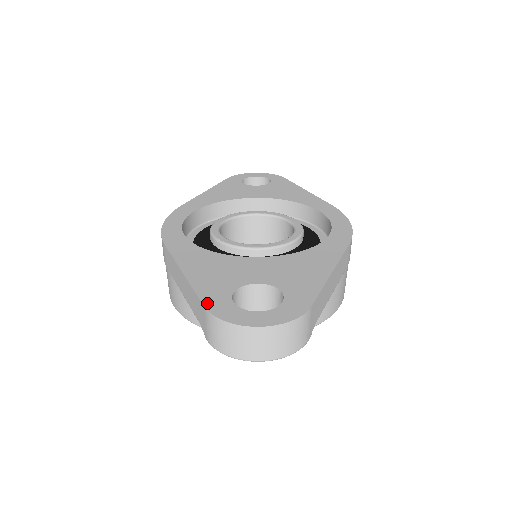
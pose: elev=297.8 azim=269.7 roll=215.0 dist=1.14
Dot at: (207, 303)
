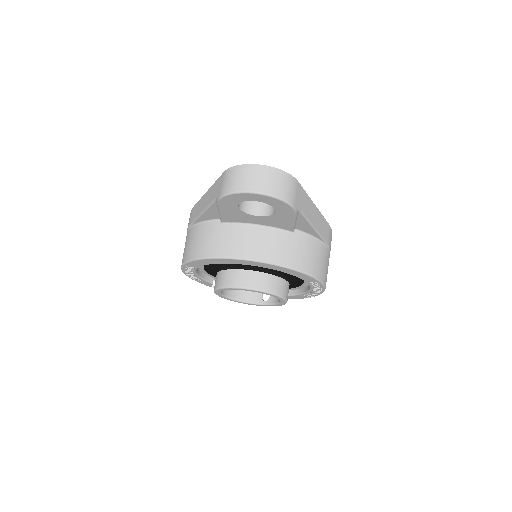
Dot at: occluded
